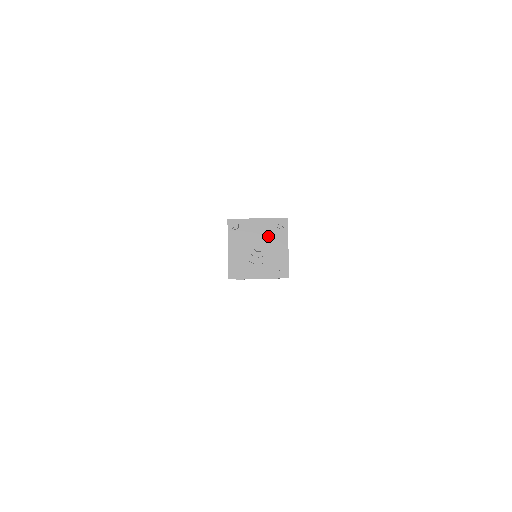
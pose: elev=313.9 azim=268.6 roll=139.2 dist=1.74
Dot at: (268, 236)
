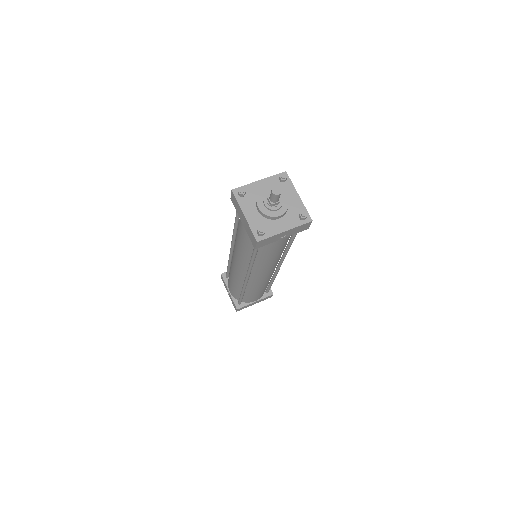
Dot at: occluded
